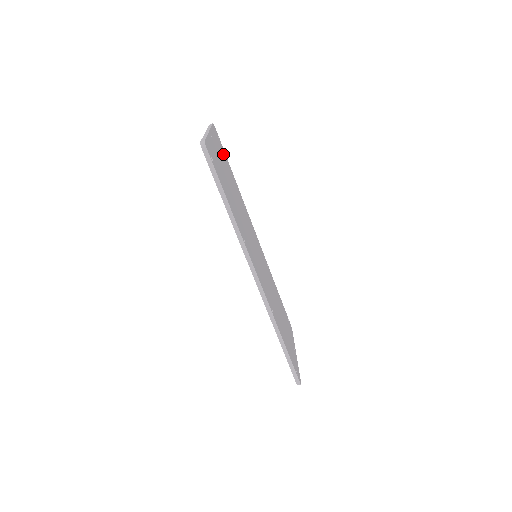
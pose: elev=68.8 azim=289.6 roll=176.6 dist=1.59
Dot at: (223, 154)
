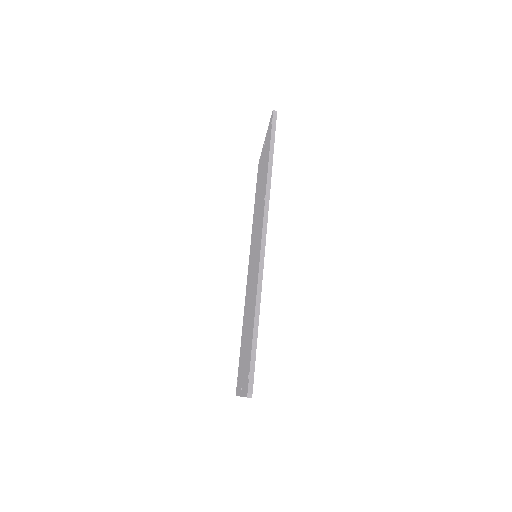
Dot at: occluded
